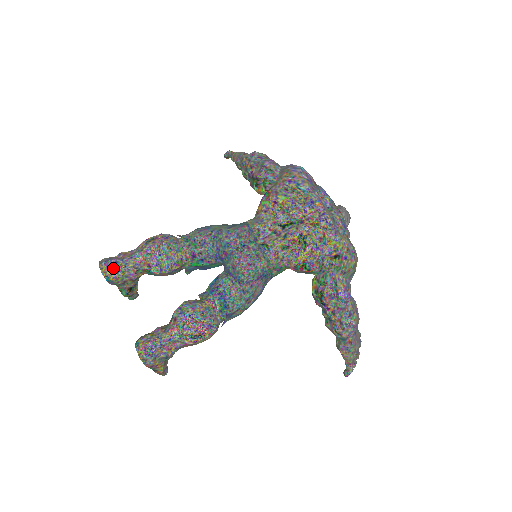
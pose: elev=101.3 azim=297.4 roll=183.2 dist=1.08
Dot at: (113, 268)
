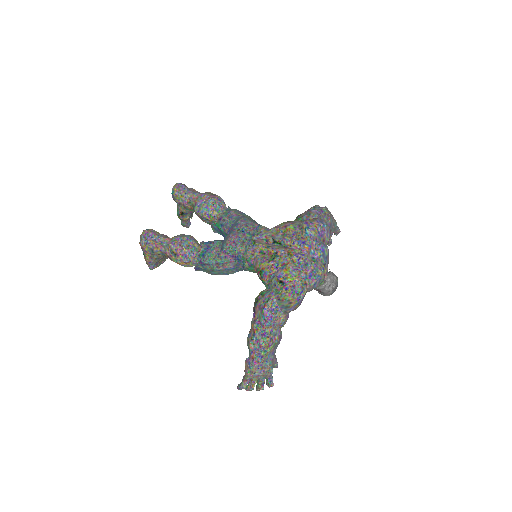
Dot at: (179, 189)
